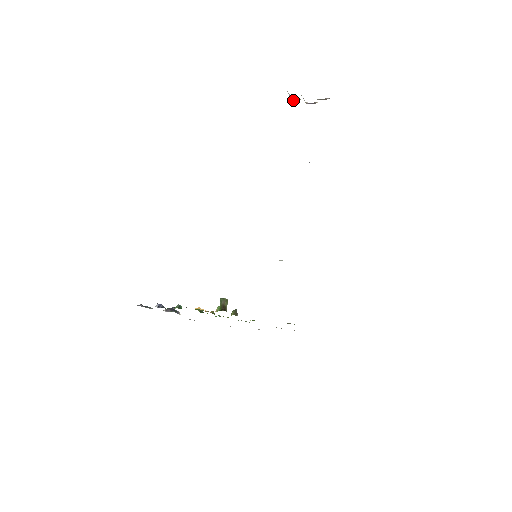
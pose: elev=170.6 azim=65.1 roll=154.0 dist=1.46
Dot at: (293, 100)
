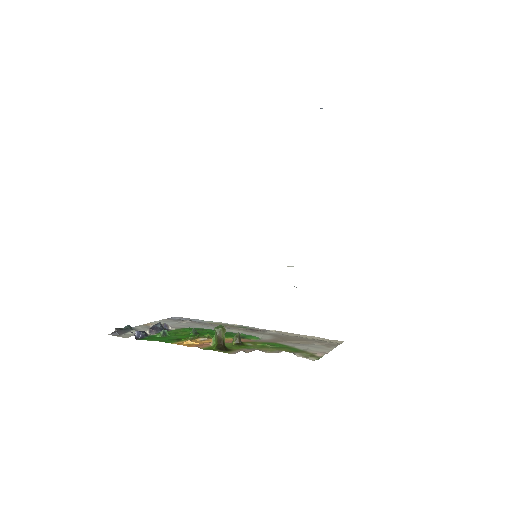
Dot at: out of frame
